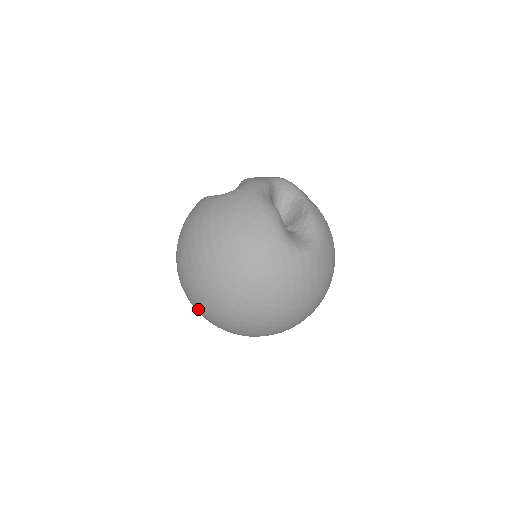
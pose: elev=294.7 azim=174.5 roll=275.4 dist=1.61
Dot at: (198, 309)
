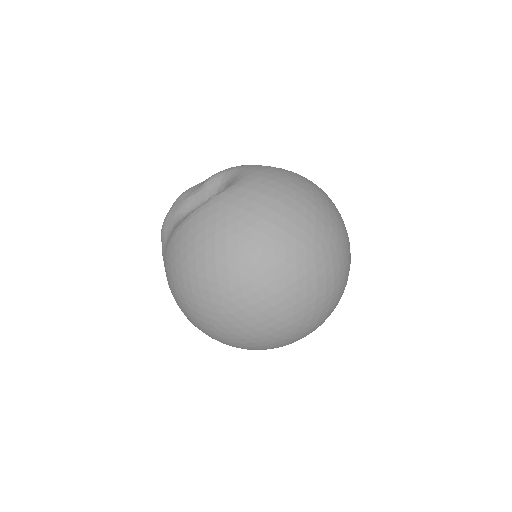
Dot at: (300, 313)
